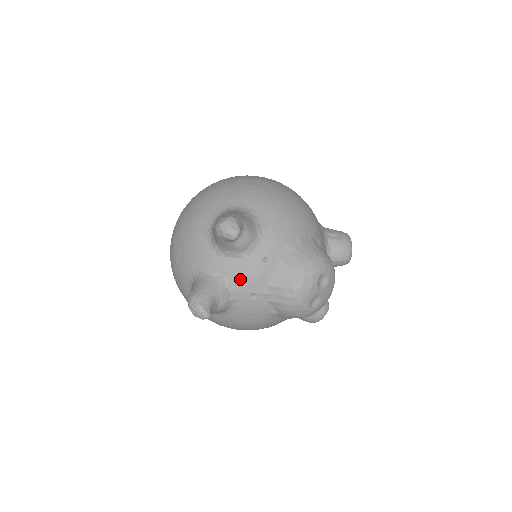
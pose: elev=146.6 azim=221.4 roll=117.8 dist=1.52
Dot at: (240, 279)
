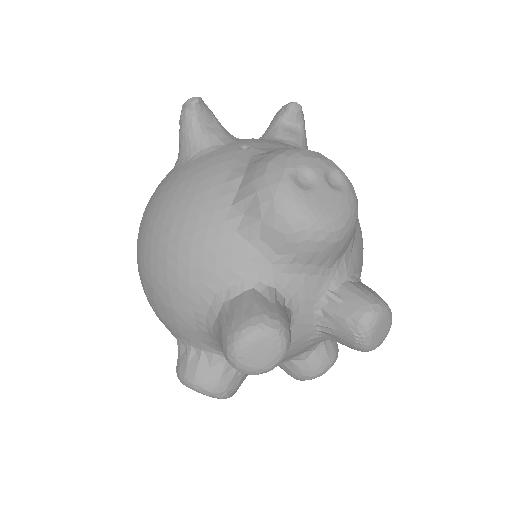
Dot at: (251, 139)
